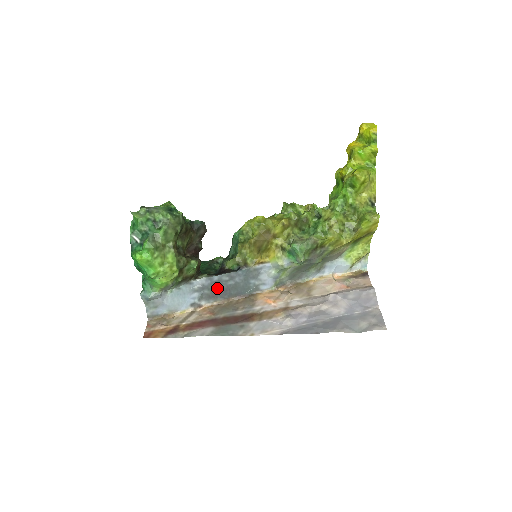
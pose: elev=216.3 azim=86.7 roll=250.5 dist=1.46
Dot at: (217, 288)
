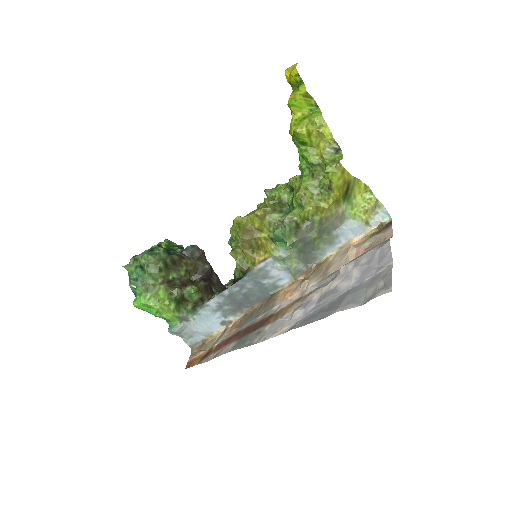
Dot at: (235, 301)
